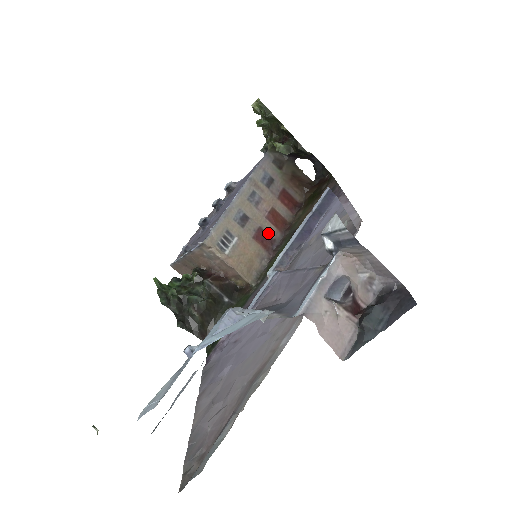
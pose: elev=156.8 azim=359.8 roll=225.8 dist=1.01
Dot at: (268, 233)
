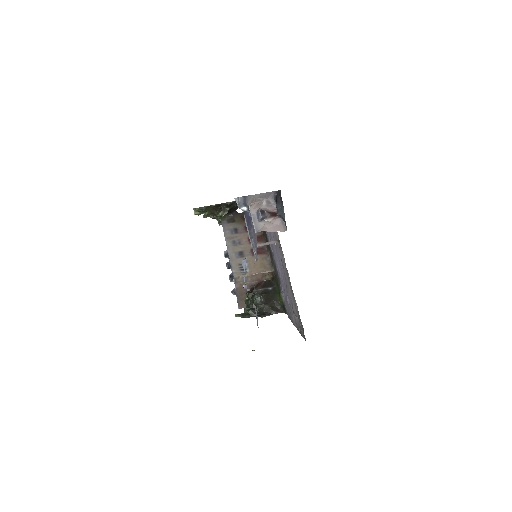
Dot at: (257, 248)
